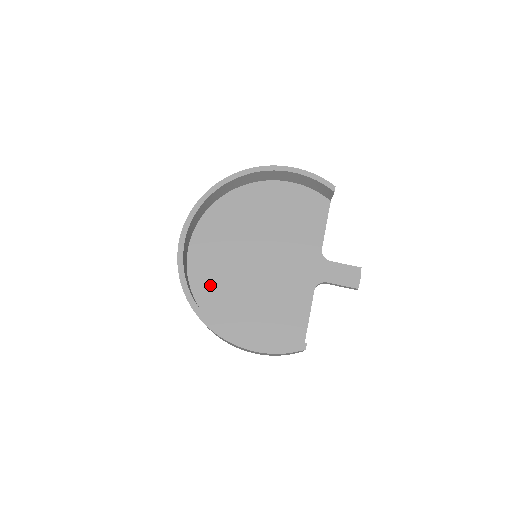
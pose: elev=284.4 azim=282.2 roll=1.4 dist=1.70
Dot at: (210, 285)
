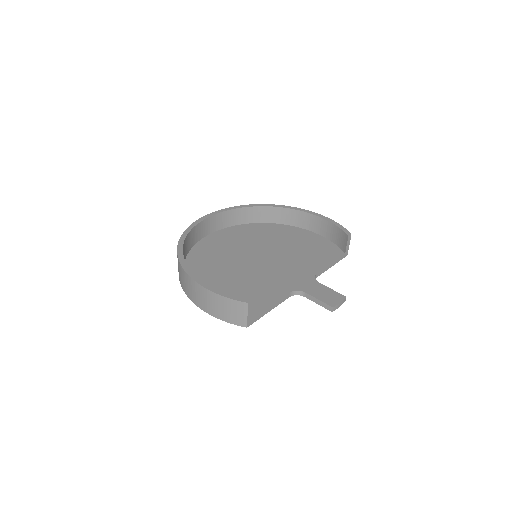
Dot at: (205, 257)
